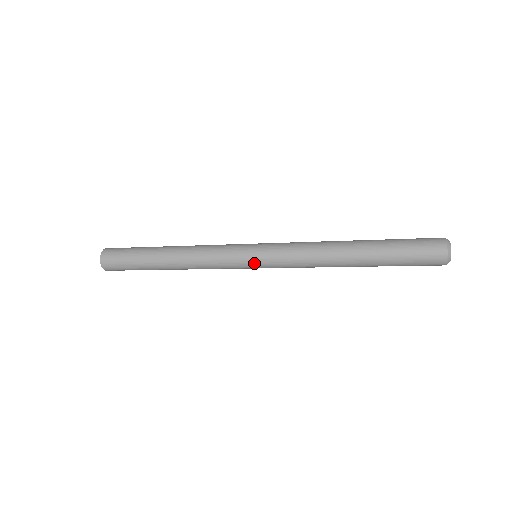
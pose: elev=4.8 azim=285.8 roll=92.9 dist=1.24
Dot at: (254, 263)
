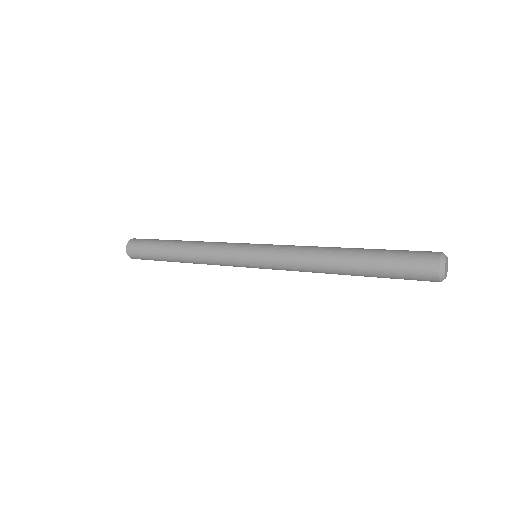
Dot at: (253, 267)
